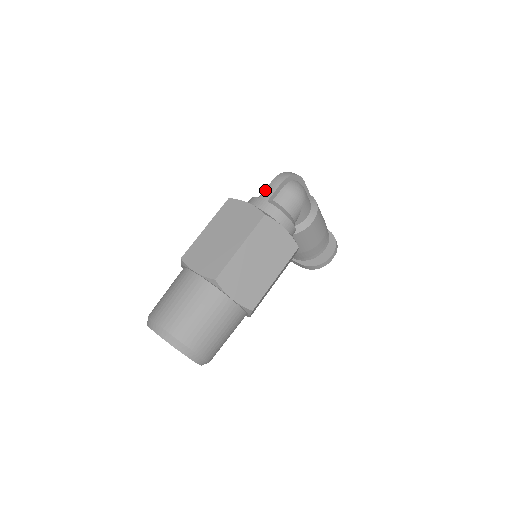
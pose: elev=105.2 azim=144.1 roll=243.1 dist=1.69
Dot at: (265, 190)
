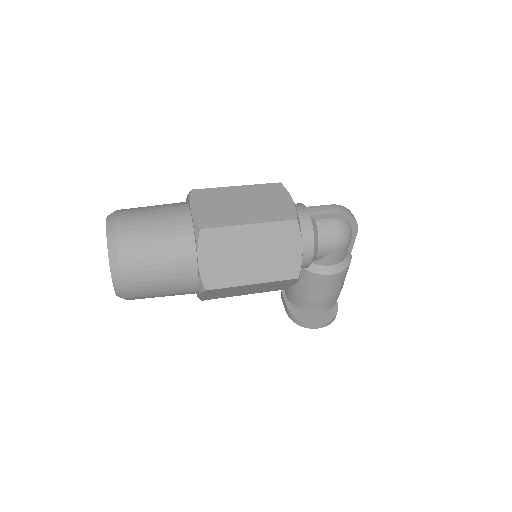
Dot at: (317, 206)
